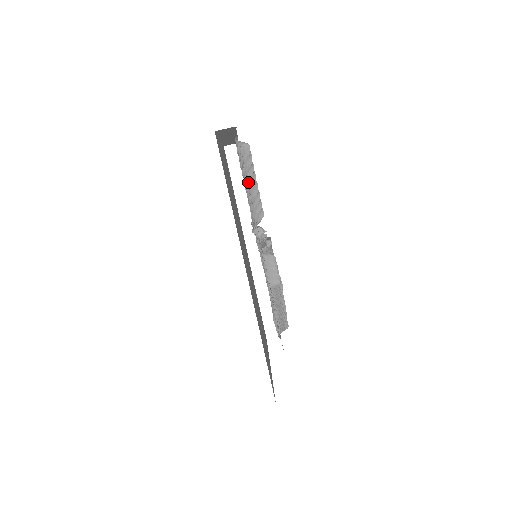
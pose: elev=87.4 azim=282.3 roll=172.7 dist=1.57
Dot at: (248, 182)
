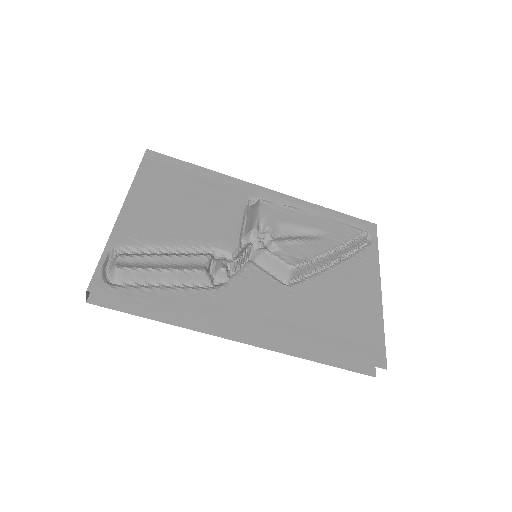
Dot at: (157, 281)
